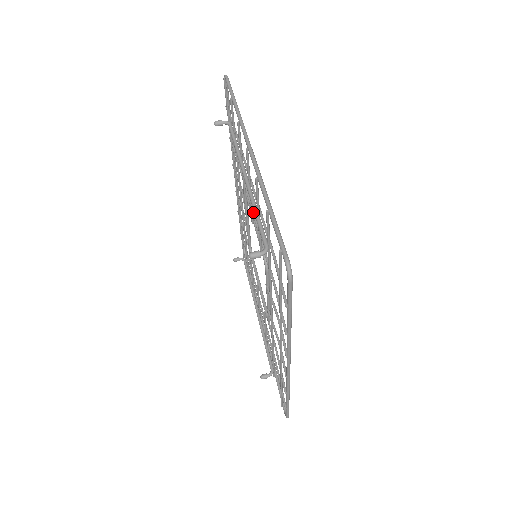
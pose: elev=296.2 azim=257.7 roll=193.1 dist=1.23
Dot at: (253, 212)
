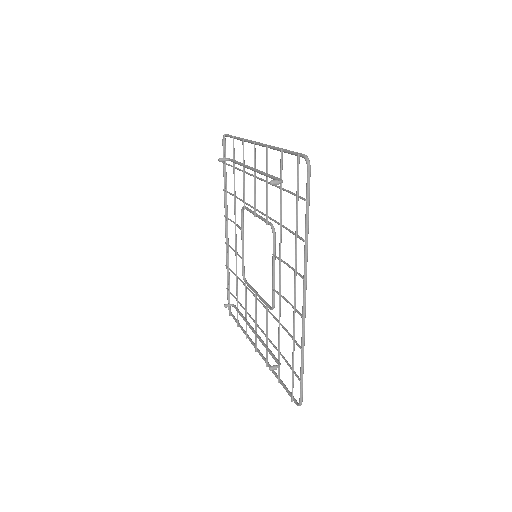
Dot at: (255, 208)
